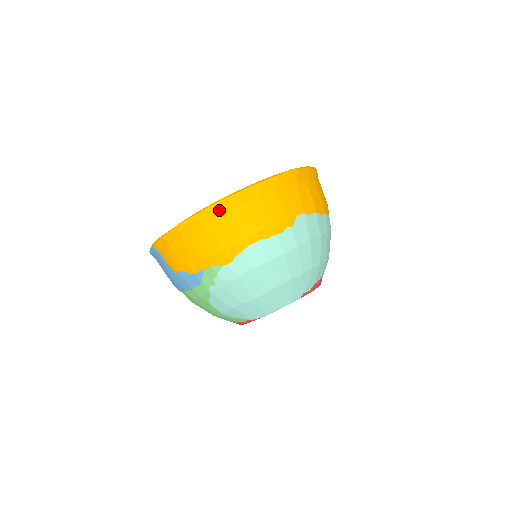
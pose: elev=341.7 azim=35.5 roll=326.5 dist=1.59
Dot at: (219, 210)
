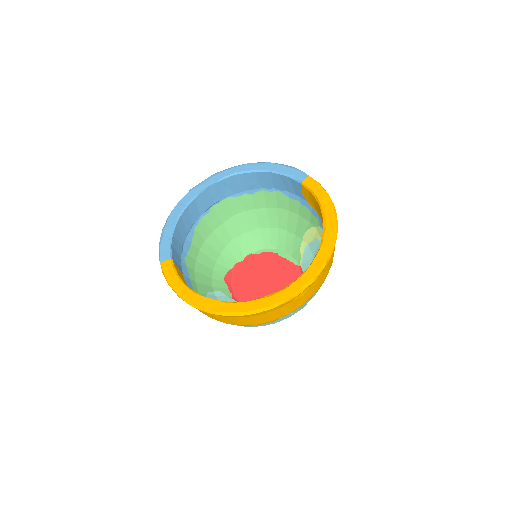
Dot at: occluded
